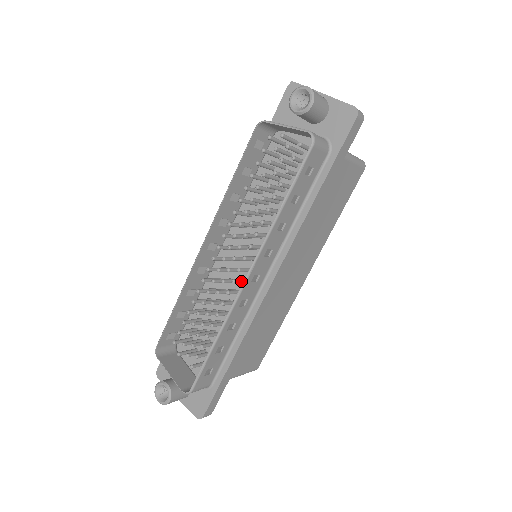
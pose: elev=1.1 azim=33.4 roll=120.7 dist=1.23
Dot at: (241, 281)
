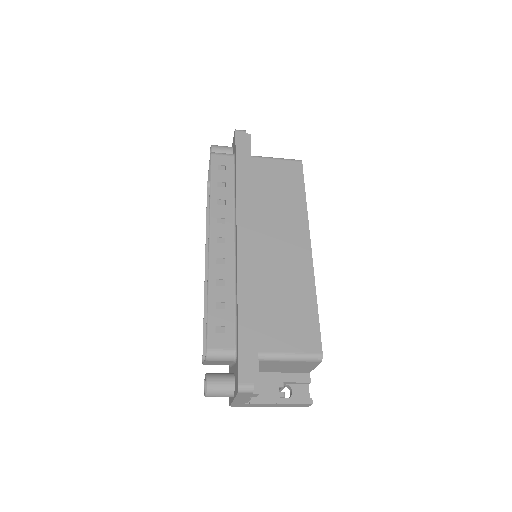
Dot at: occluded
